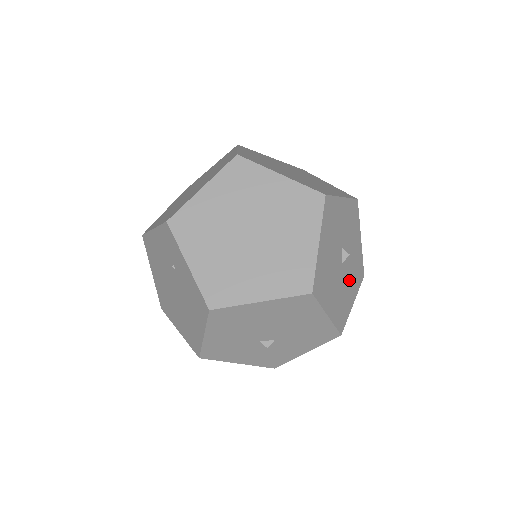
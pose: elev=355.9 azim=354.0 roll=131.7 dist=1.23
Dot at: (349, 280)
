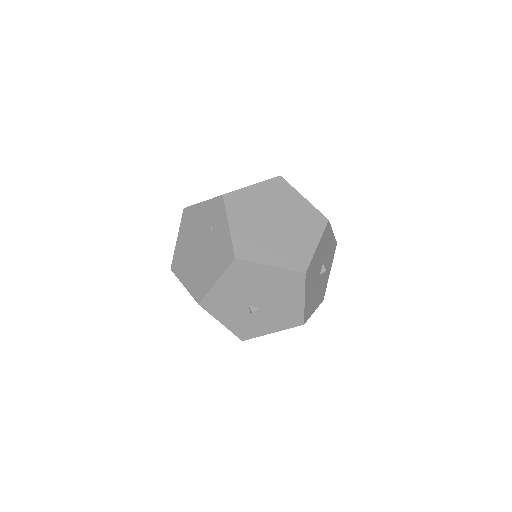
Dot at: (318, 292)
